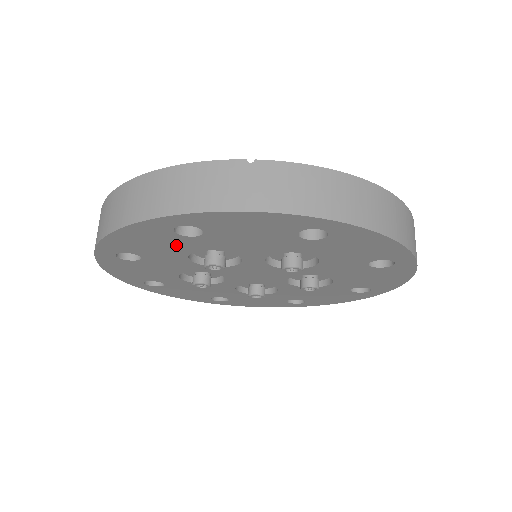
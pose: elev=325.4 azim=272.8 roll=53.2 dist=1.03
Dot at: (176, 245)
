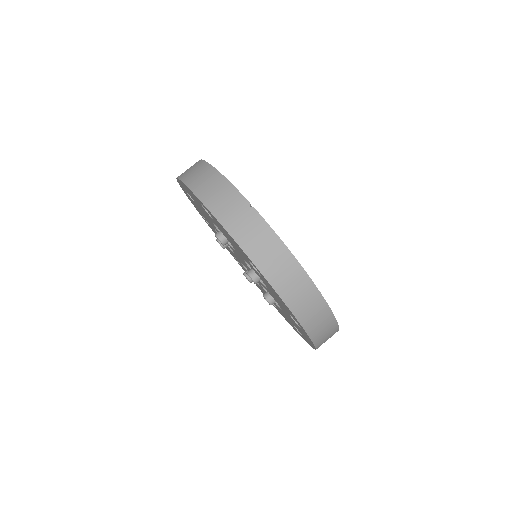
Dot at: occluded
